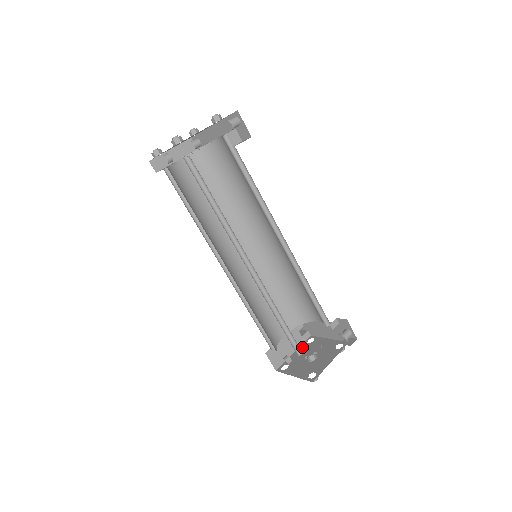
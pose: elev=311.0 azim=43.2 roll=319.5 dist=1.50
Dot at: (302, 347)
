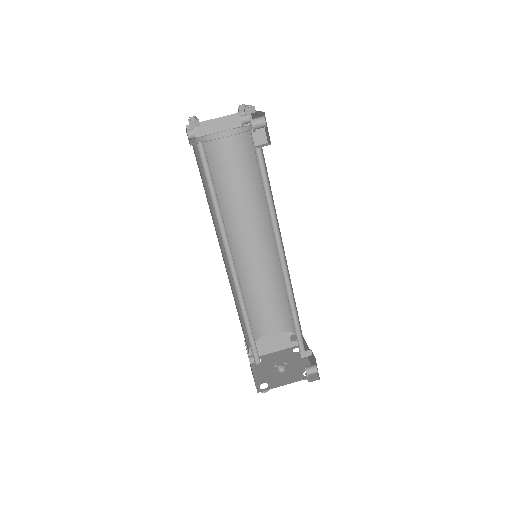
Dot at: (285, 351)
